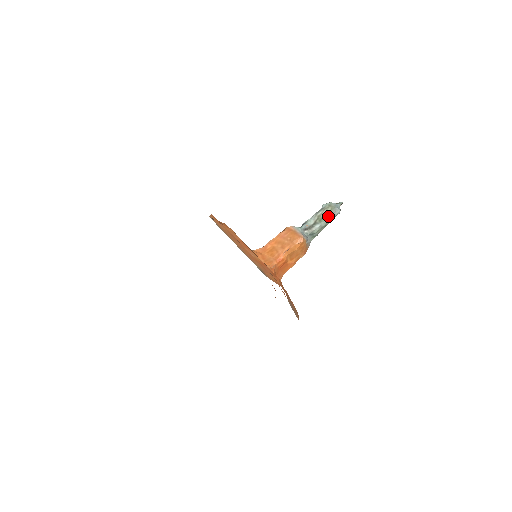
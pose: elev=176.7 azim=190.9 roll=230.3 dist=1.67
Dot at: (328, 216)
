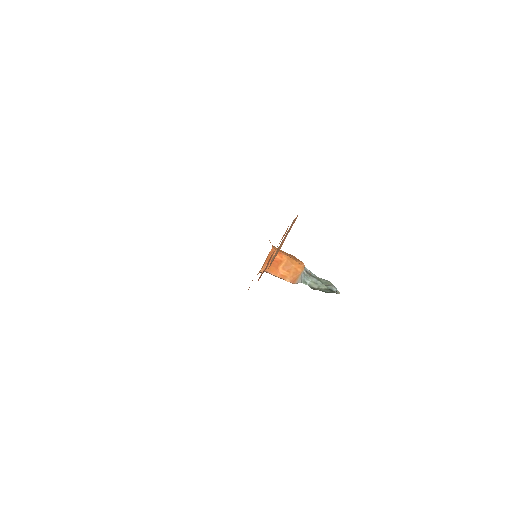
Dot at: (326, 284)
